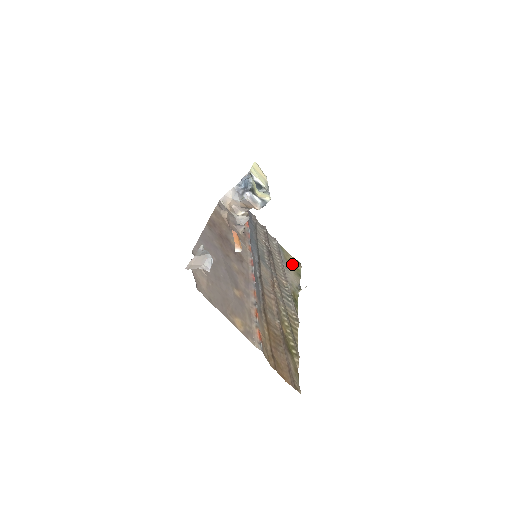
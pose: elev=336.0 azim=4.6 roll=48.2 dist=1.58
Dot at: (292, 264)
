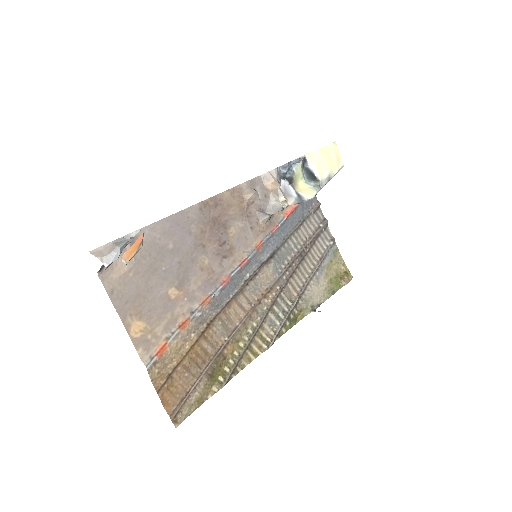
Dot at: (336, 276)
